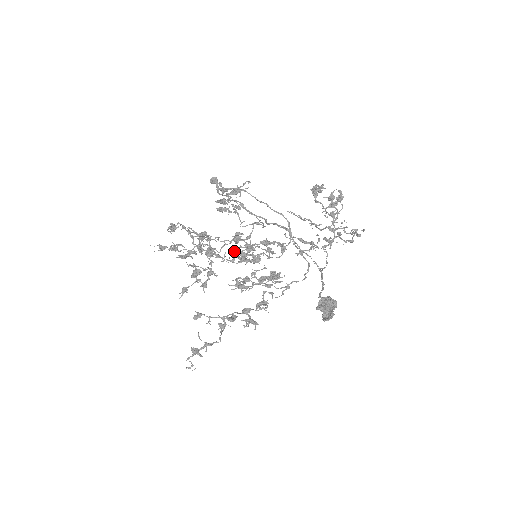
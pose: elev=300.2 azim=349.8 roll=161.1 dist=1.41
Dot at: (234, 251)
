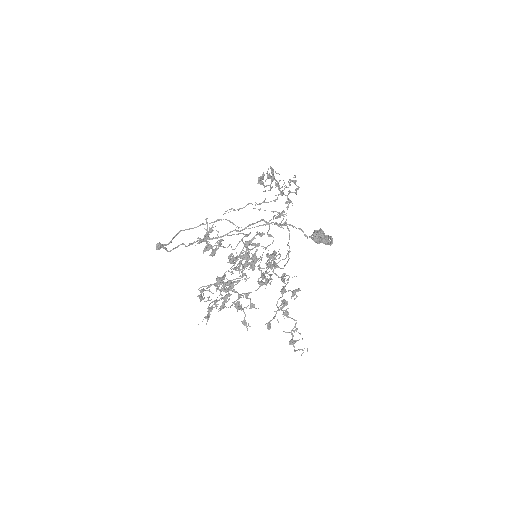
Dot at: (236, 269)
